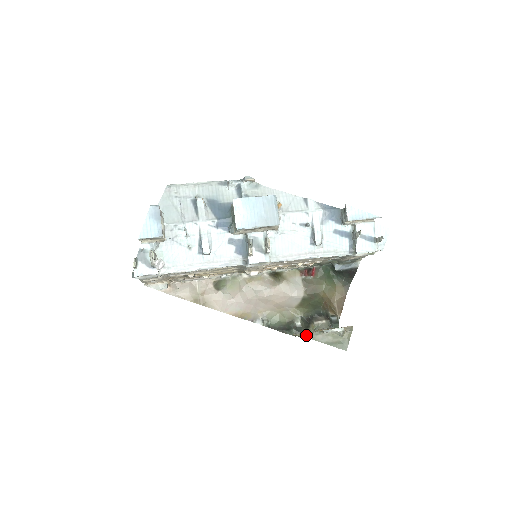
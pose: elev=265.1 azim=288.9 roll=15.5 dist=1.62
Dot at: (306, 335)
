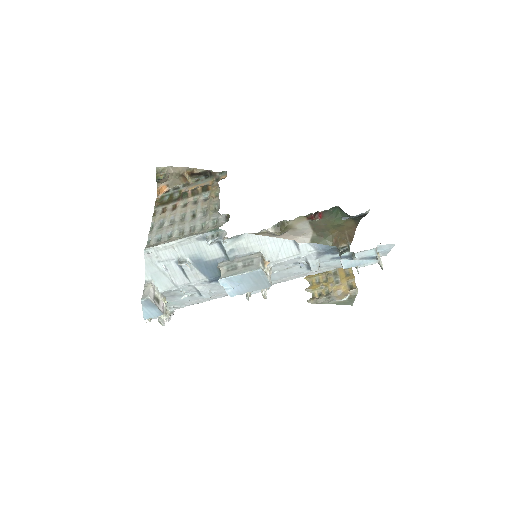
Dot at: (315, 302)
